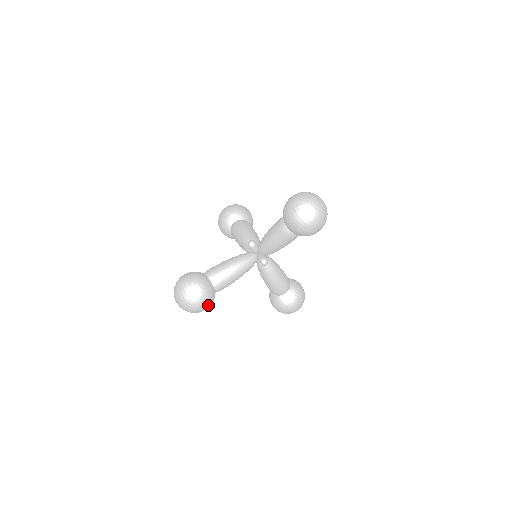
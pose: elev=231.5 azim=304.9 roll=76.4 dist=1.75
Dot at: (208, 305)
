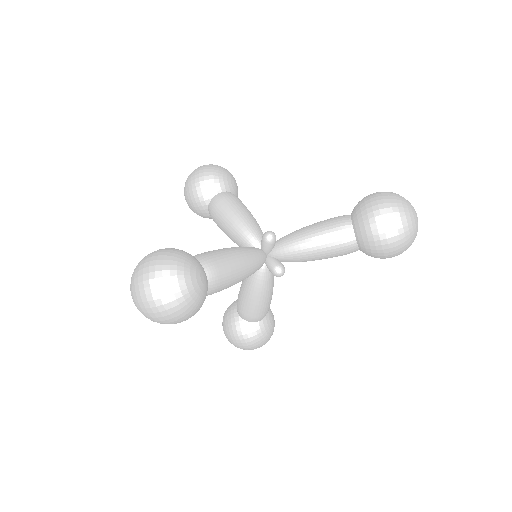
Dot at: (191, 316)
